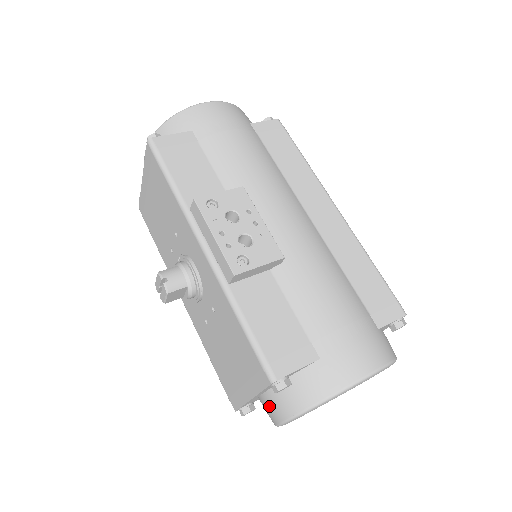
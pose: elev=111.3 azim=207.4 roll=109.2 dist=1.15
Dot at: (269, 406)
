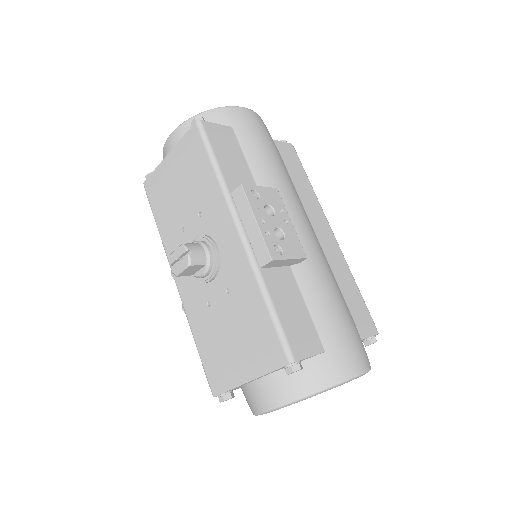
Dot at: (262, 391)
